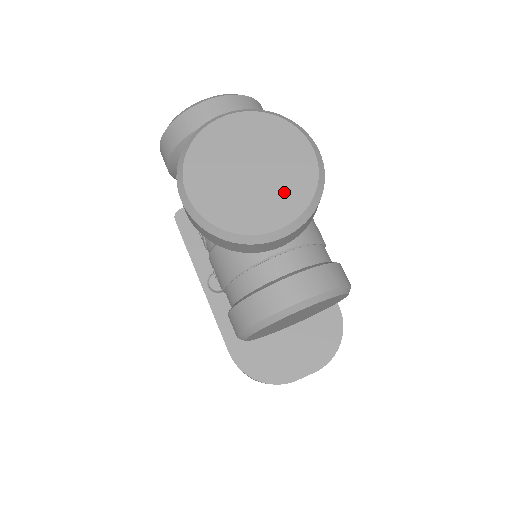
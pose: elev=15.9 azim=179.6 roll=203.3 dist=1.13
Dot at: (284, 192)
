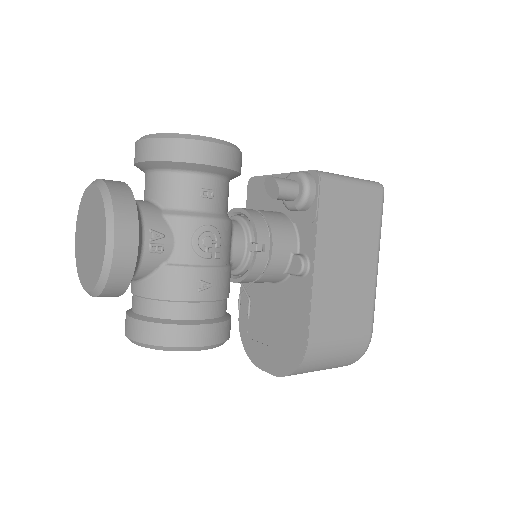
Dot at: (92, 266)
